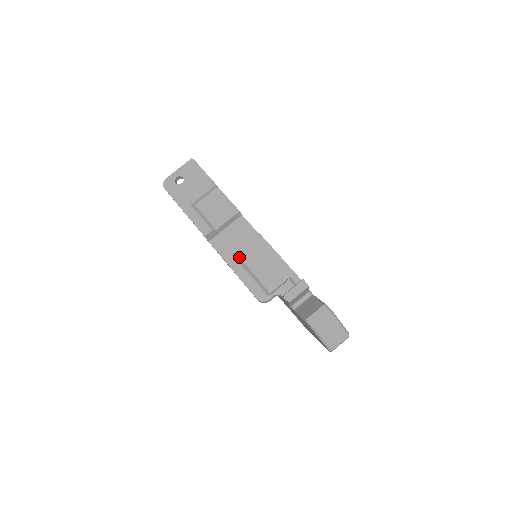
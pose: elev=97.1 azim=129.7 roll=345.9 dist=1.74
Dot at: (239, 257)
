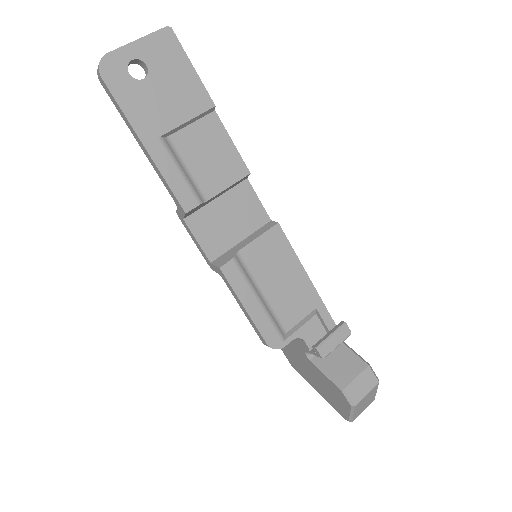
Dot at: (243, 264)
